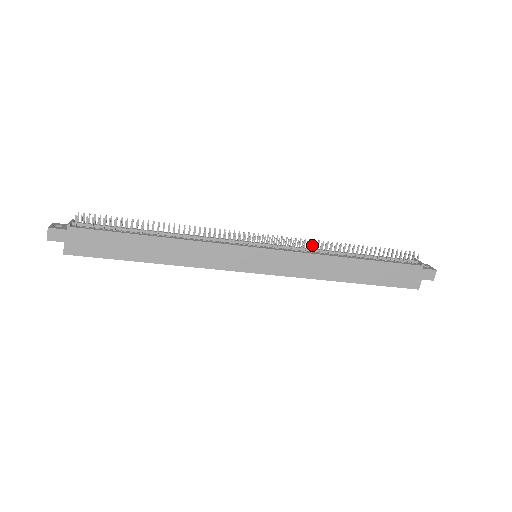
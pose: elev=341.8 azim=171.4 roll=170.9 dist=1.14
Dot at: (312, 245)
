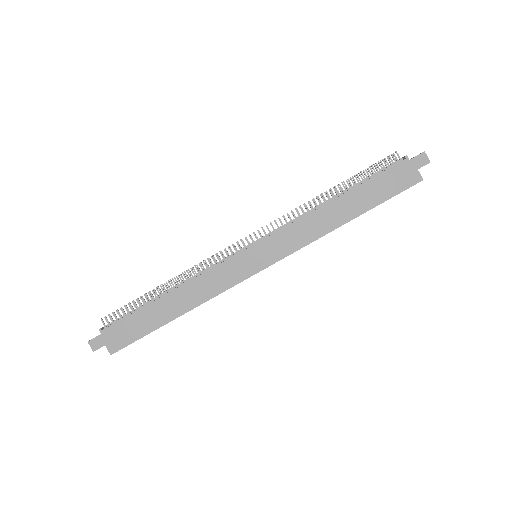
Dot at: (293, 213)
